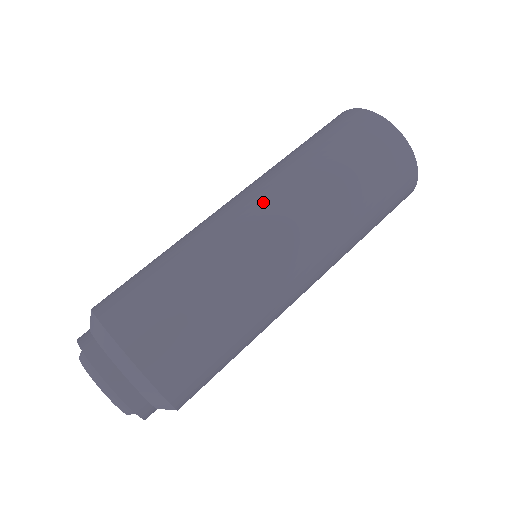
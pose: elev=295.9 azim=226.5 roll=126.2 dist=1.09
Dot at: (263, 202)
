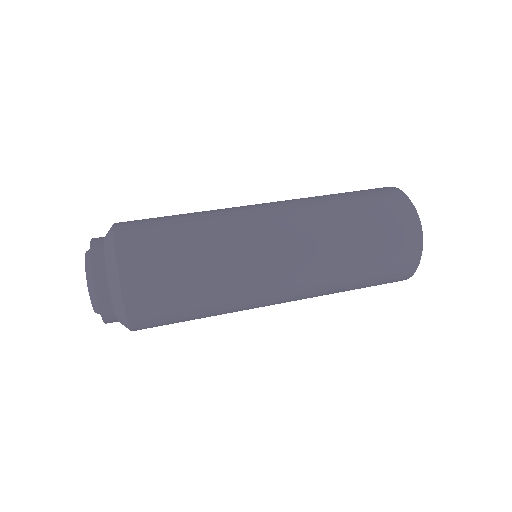
Dot at: occluded
